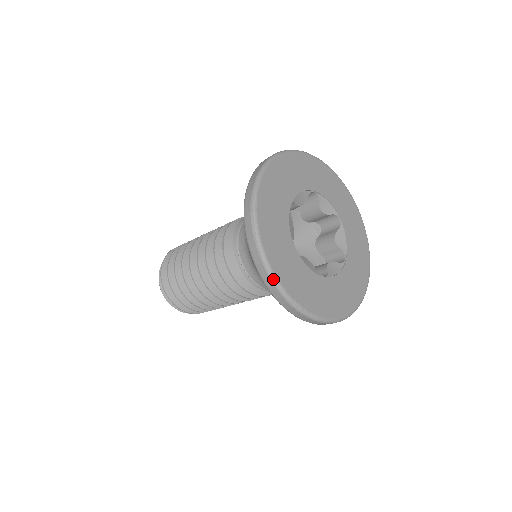
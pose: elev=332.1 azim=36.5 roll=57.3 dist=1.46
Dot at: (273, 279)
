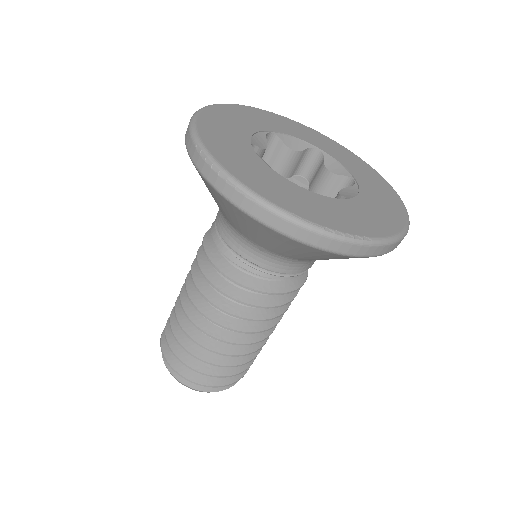
Dot at: (283, 215)
